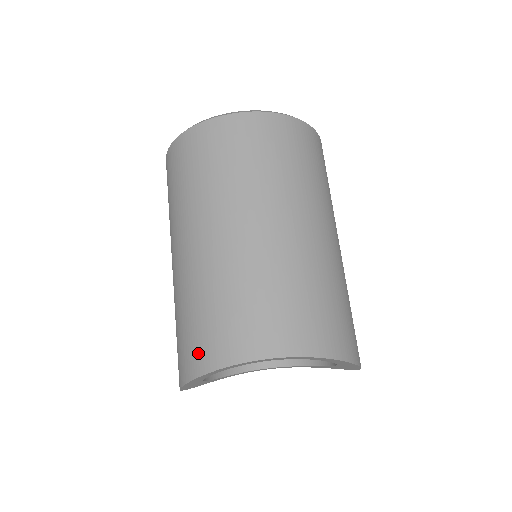
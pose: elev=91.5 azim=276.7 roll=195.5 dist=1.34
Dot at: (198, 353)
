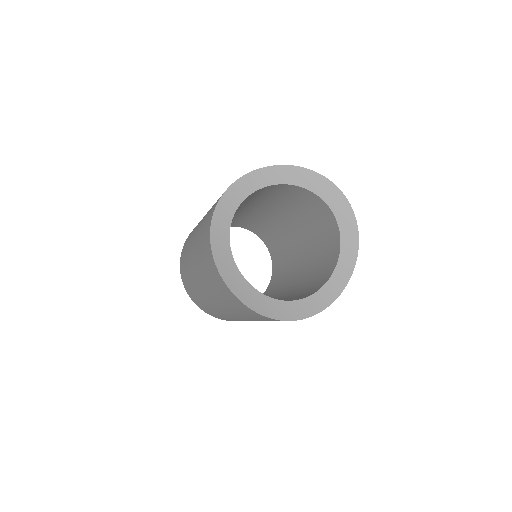
Dot at: (206, 232)
